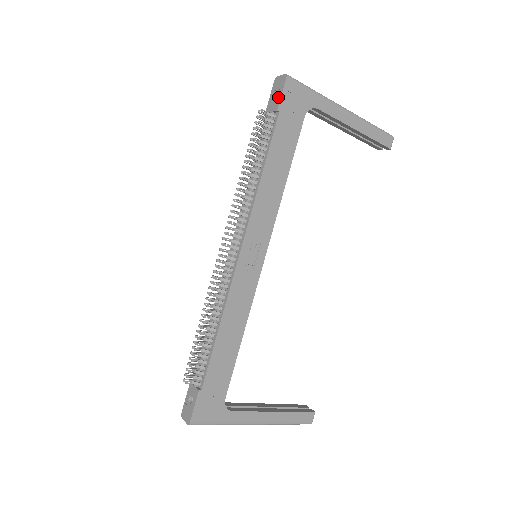
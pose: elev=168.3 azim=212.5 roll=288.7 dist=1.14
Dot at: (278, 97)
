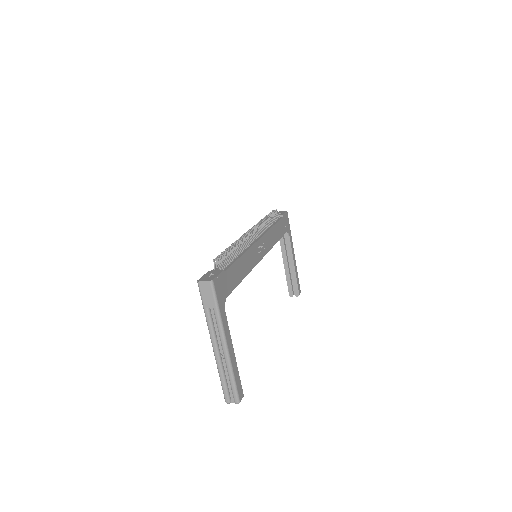
Dot at: (282, 213)
